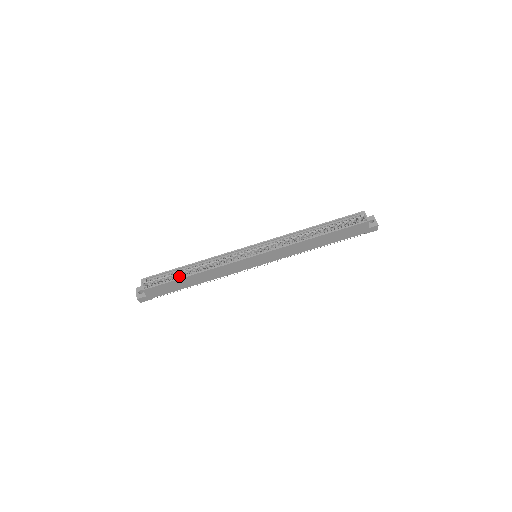
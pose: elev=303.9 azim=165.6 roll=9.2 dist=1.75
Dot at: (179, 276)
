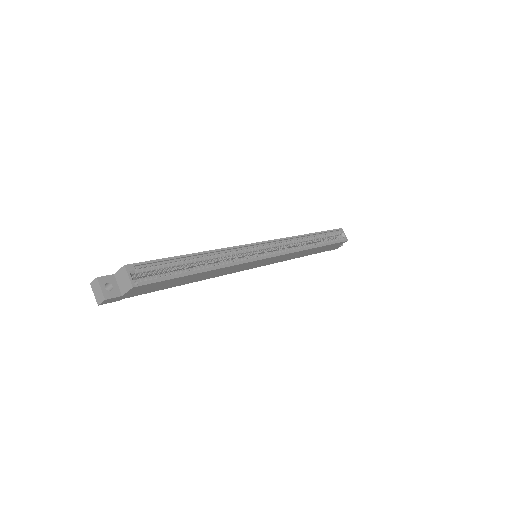
Dot at: (183, 270)
